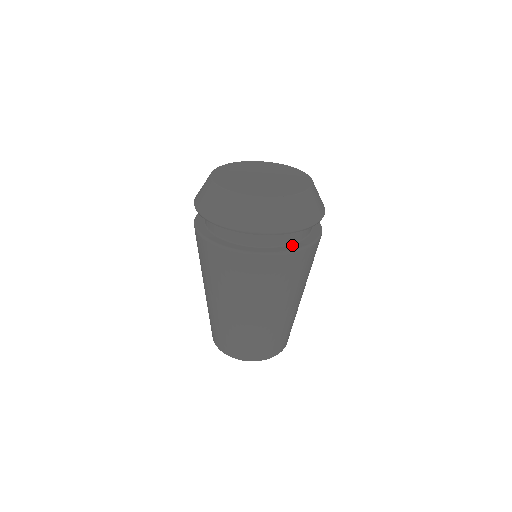
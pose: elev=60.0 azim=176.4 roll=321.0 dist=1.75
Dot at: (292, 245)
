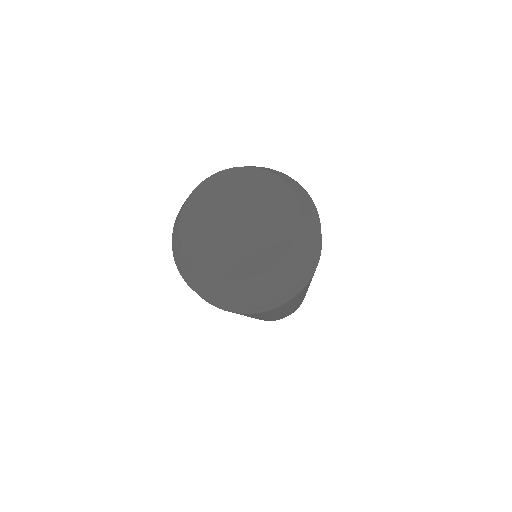
Dot at: occluded
